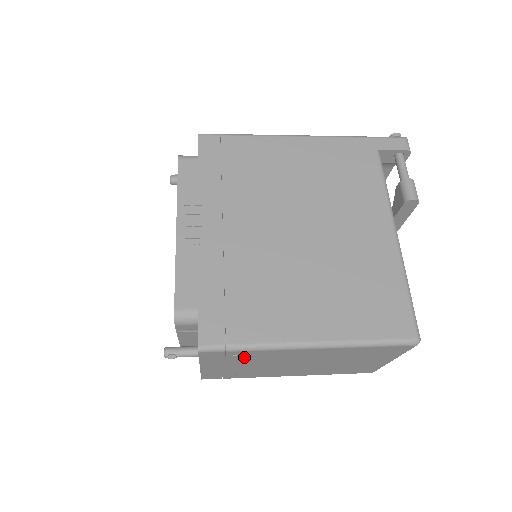
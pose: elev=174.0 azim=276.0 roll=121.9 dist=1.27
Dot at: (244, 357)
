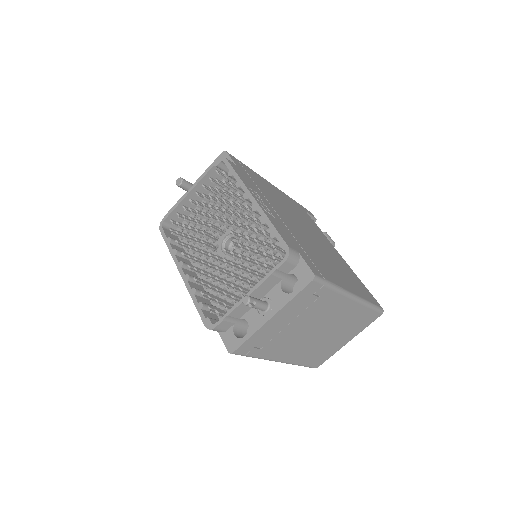
Dot at: (316, 302)
